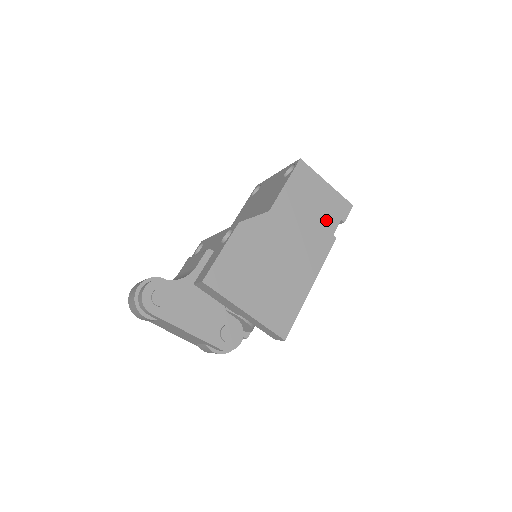
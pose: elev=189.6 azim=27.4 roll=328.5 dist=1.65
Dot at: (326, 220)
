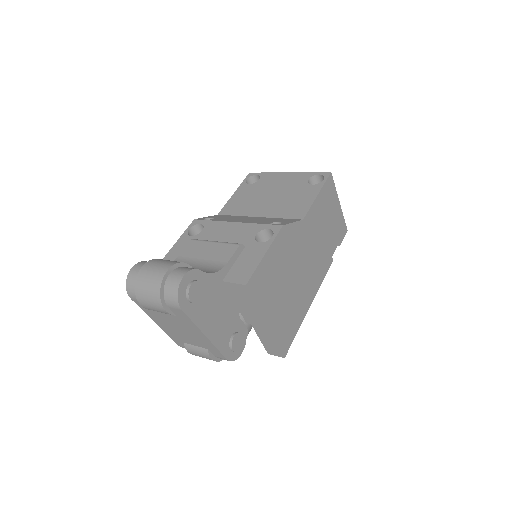
Dot at: (331, 240)
